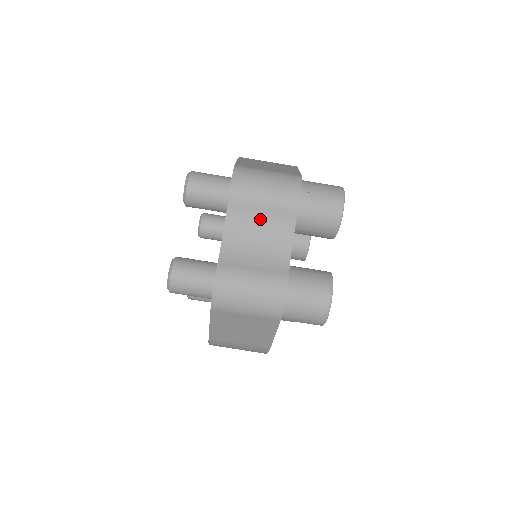
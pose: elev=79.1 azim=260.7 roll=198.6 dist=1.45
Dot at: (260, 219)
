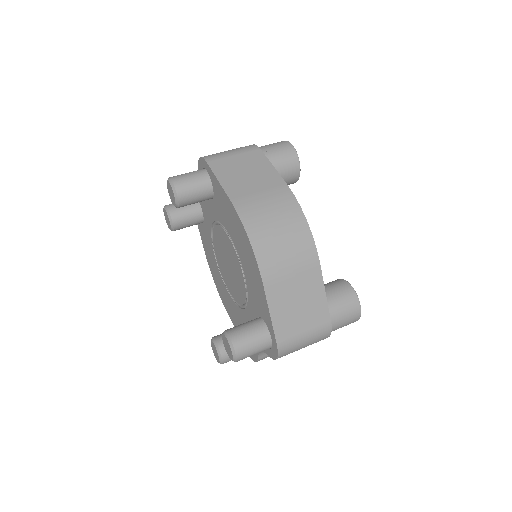
Dot at: occluded
